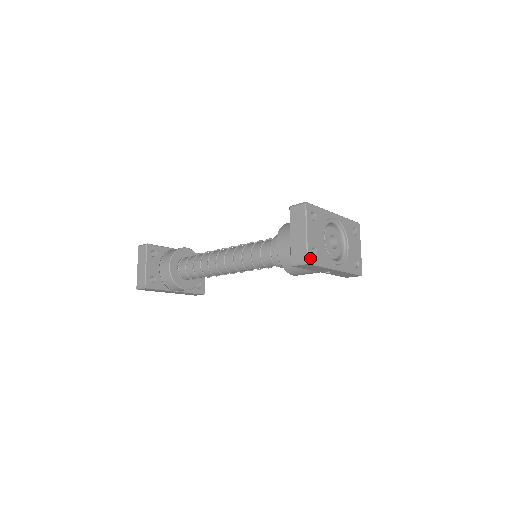
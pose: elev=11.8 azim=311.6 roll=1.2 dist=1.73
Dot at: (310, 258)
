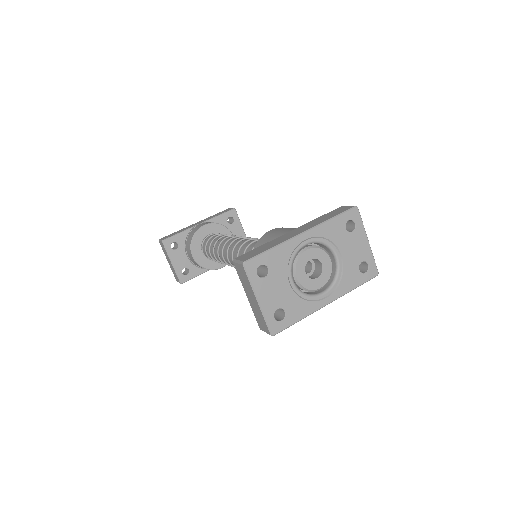
Dot at: (274, 327)
